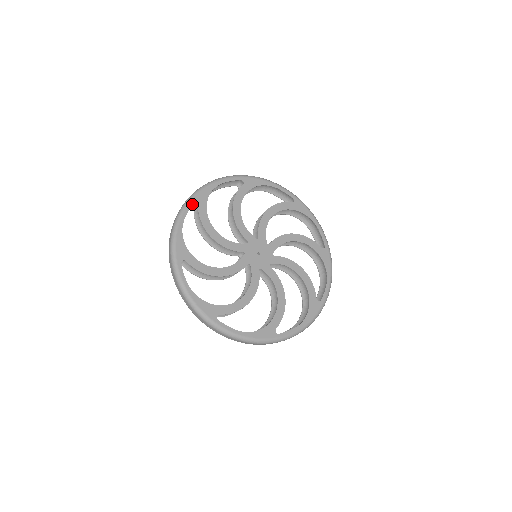
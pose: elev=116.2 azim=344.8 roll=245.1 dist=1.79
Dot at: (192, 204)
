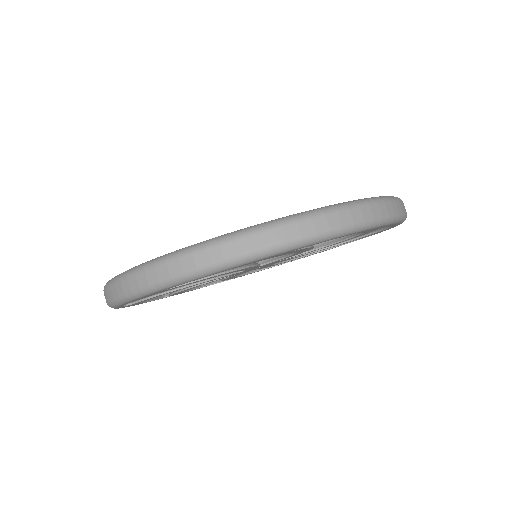
Dot at: occluded
